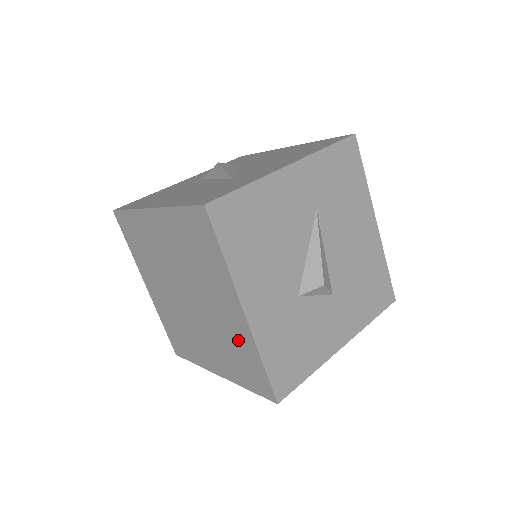
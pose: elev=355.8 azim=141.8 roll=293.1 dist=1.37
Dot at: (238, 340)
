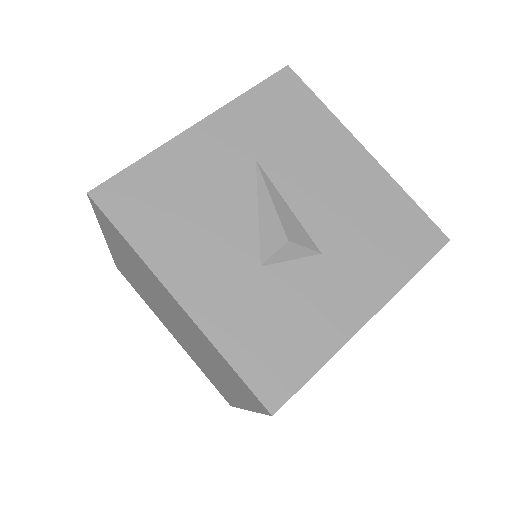
Dot at: (206, 345)
